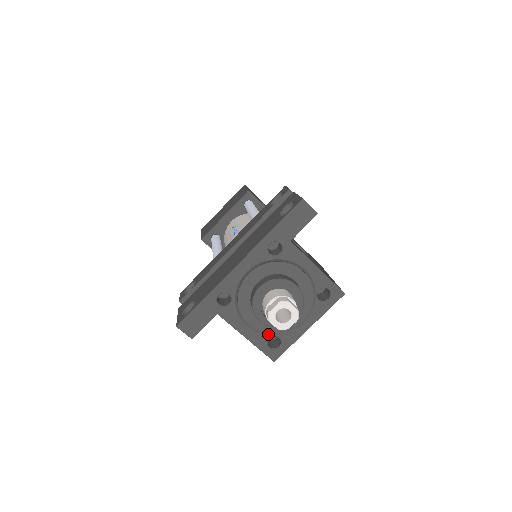
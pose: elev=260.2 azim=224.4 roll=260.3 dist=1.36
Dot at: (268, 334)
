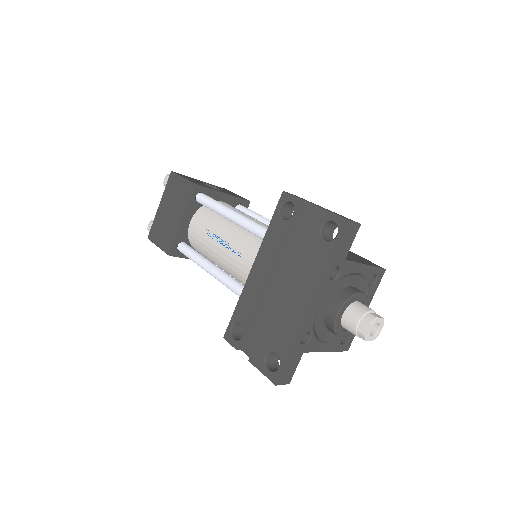
Dot at: (340, 337)
